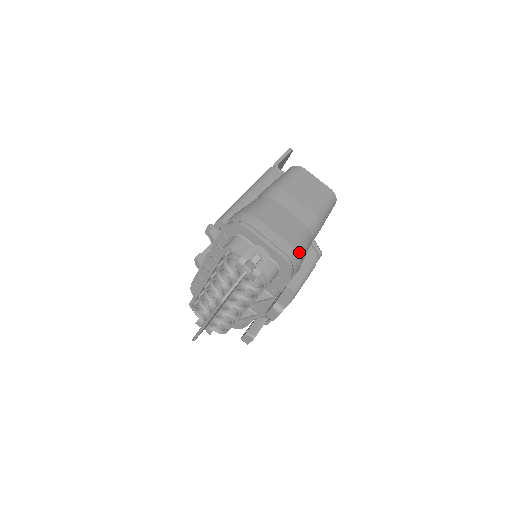
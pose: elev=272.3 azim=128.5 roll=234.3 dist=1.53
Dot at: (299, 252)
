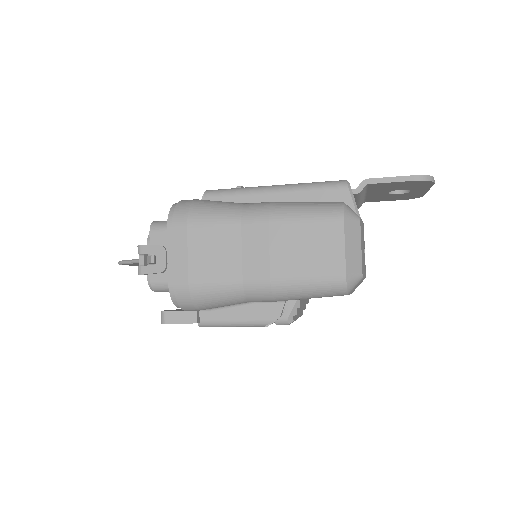
Dot at: (196, 296)
